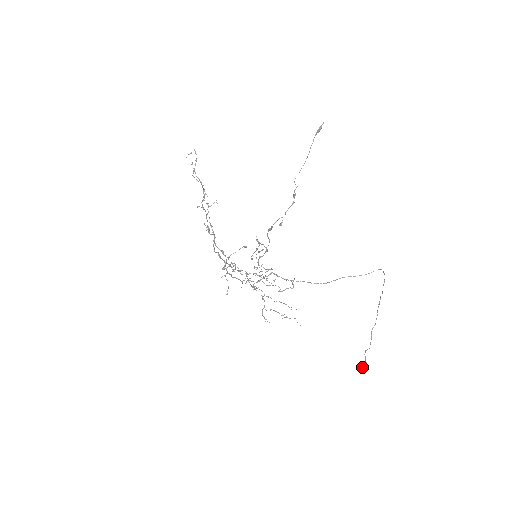
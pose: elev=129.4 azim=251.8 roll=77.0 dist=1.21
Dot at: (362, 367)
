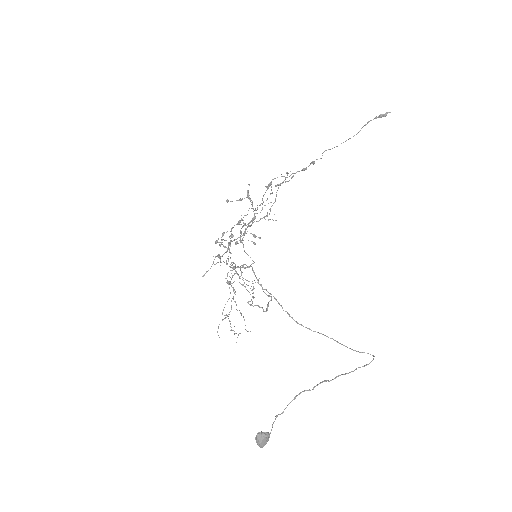
Dot at: (258, 435)
